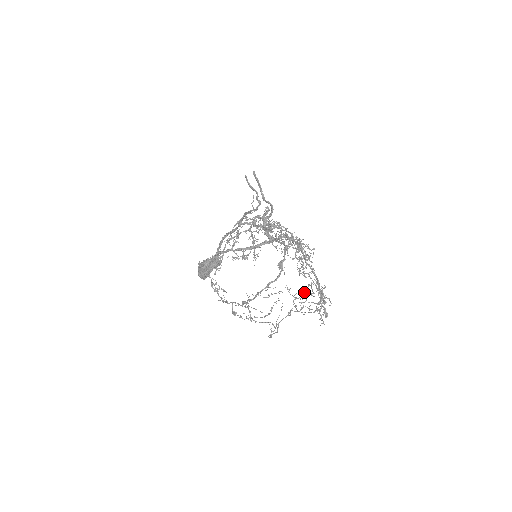
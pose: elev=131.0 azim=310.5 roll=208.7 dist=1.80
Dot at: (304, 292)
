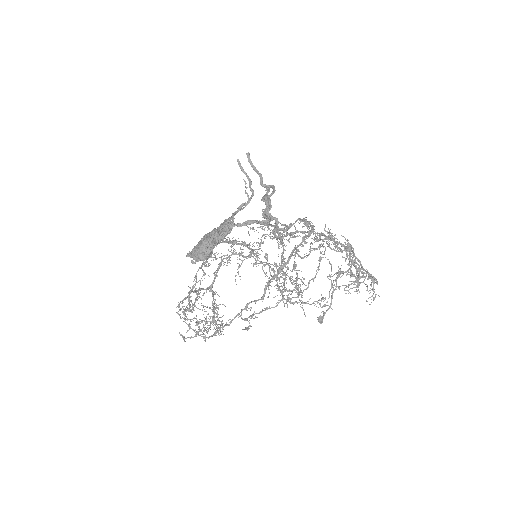
Dot at: occluded
